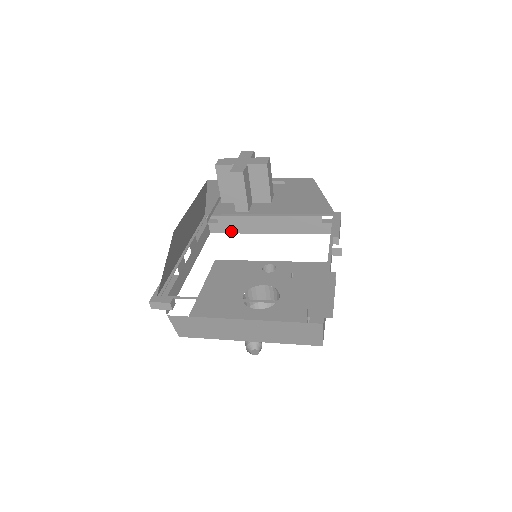
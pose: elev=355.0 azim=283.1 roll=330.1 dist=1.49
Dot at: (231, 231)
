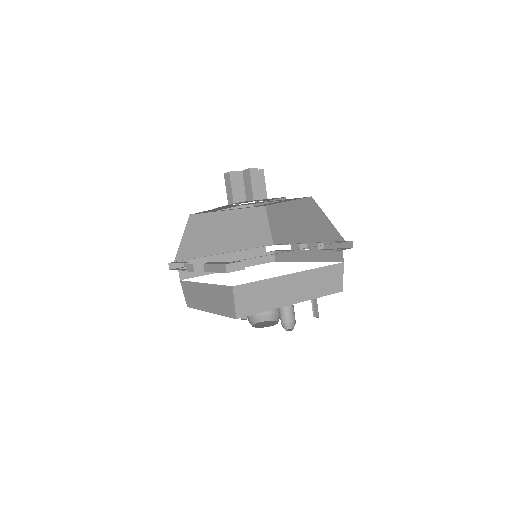
Dot at: (198, 274)
